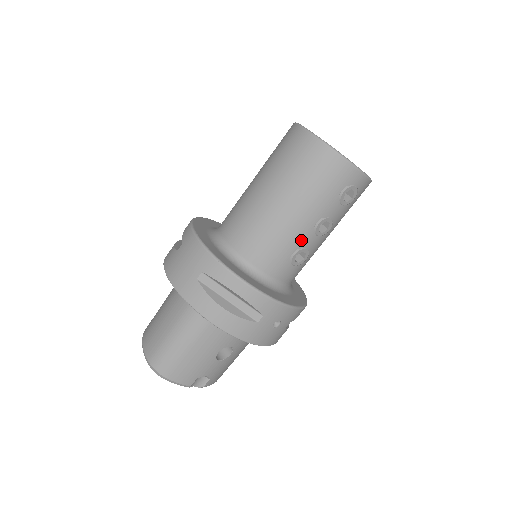
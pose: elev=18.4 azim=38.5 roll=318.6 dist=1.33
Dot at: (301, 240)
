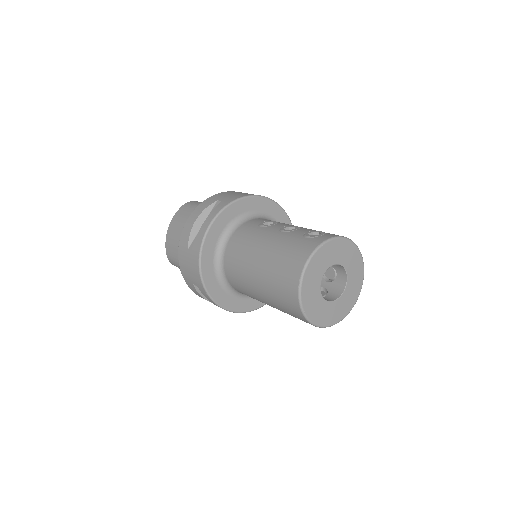
Dot at: occluded
